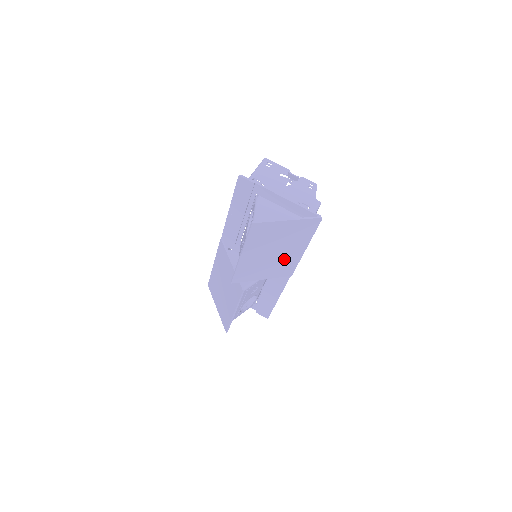
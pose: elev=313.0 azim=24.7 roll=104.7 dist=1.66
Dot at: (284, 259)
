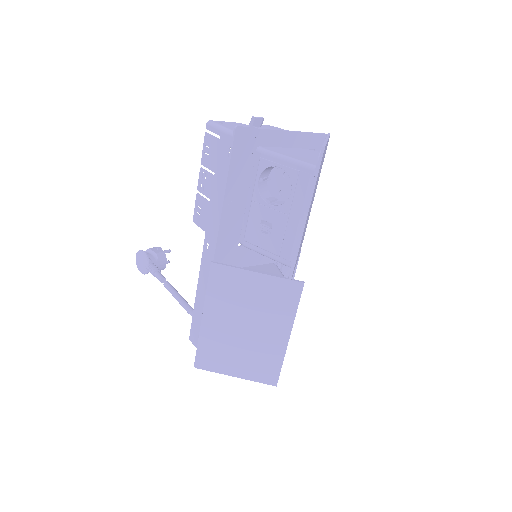
Dot at: (308, 218)
